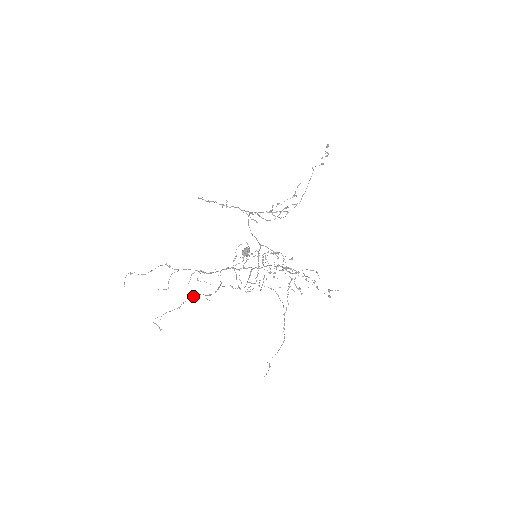
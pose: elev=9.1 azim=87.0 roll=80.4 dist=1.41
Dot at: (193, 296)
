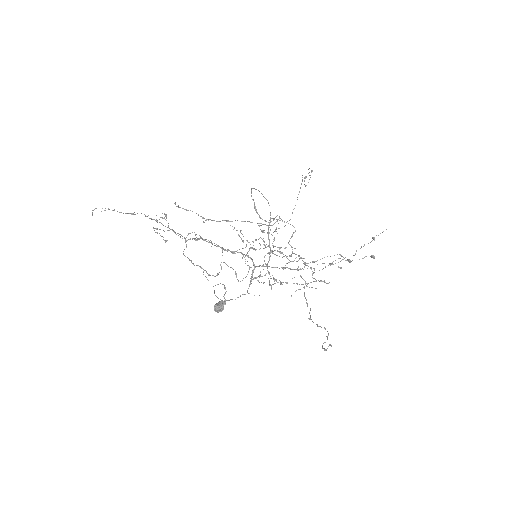
Dot at: (191, 260)
